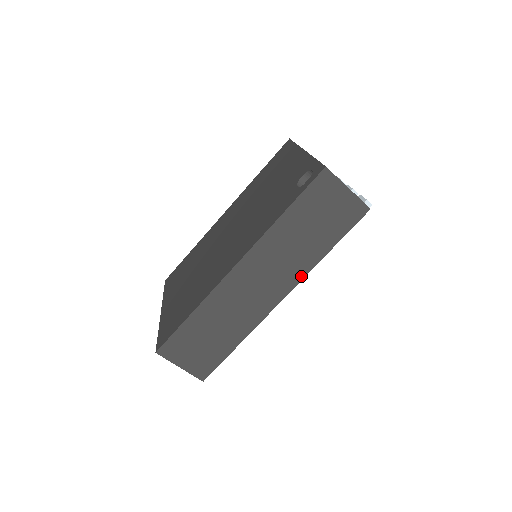
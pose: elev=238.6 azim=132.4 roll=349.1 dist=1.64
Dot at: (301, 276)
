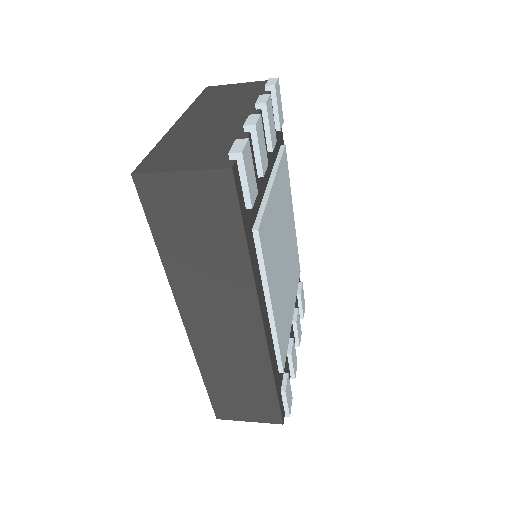
Dot at: (252, 292)
